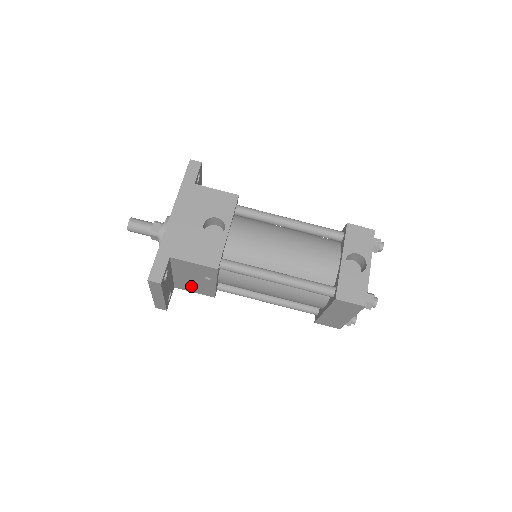
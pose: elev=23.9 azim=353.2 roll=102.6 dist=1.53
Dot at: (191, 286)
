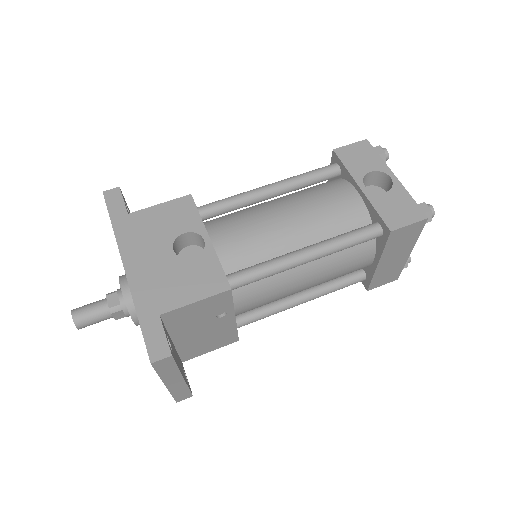
Dot at: (203, 344)
